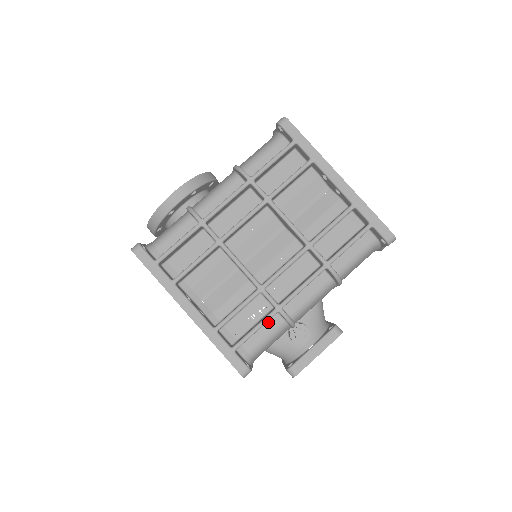
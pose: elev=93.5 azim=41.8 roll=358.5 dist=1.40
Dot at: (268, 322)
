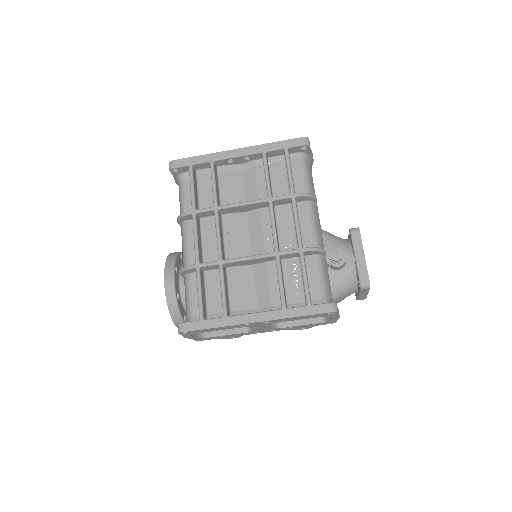
Dot at: (307, 268)
